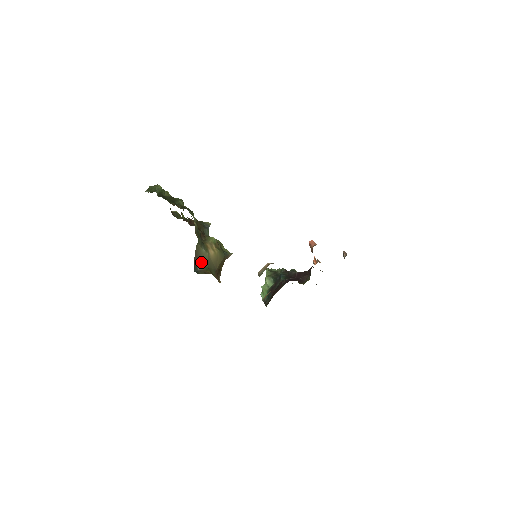
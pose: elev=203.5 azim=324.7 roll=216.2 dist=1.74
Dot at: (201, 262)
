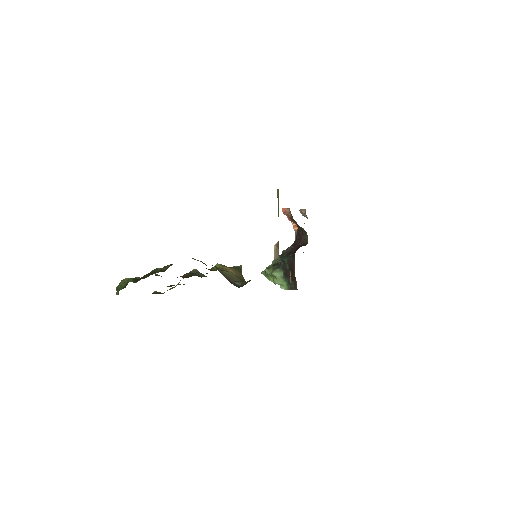
Dot at: (234, 280)
